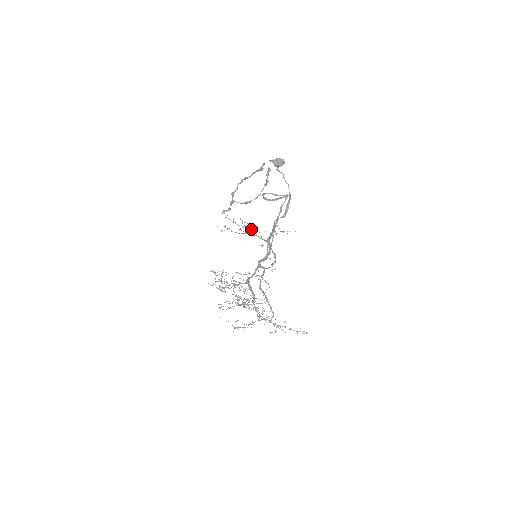
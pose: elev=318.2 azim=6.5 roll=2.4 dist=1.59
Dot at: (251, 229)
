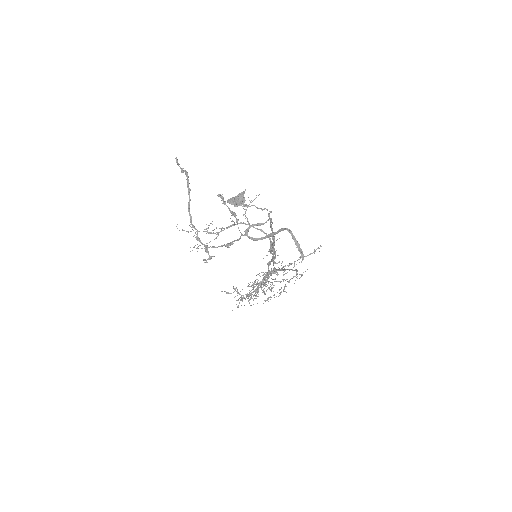
Dot at: occluded
